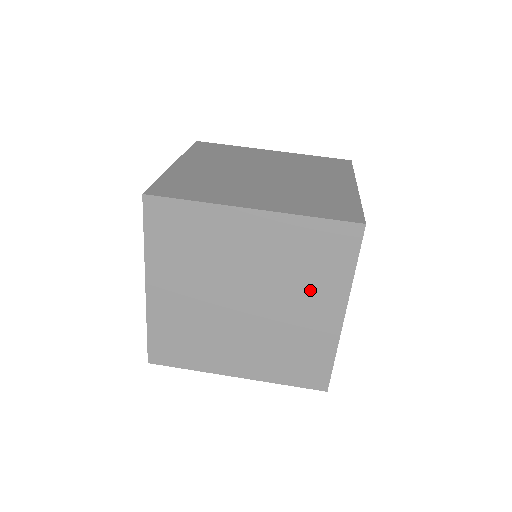
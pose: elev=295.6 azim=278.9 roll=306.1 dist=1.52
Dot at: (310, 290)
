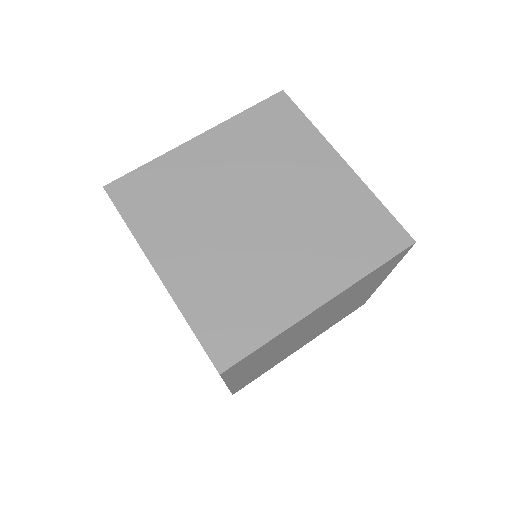
Dot at: (296, 161)
